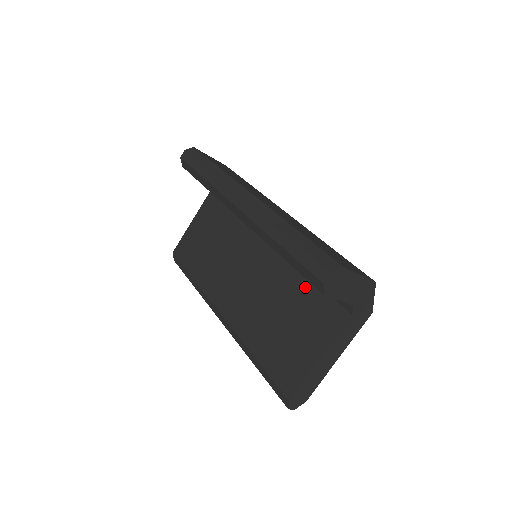
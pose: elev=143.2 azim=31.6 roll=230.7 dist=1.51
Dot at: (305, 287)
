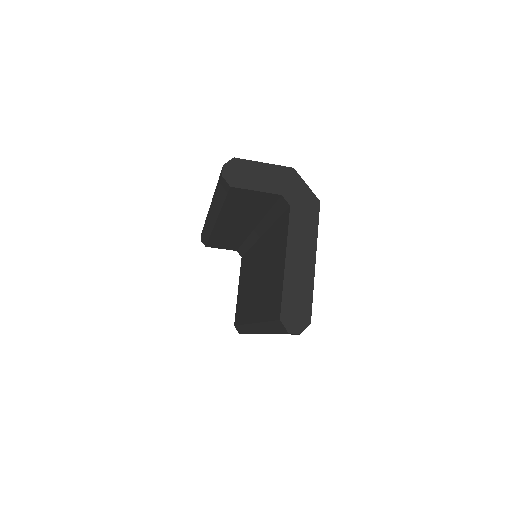
Dot at: (273, 232)
